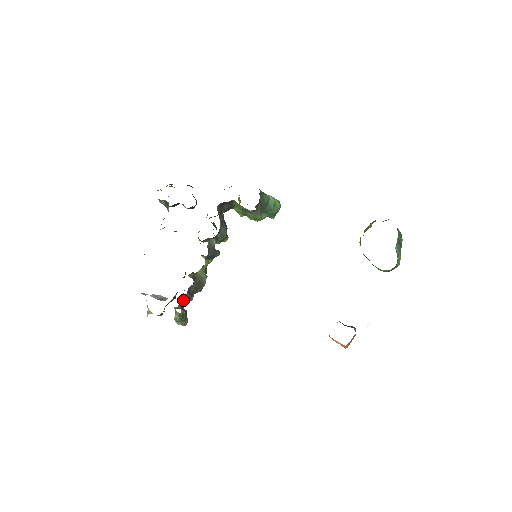
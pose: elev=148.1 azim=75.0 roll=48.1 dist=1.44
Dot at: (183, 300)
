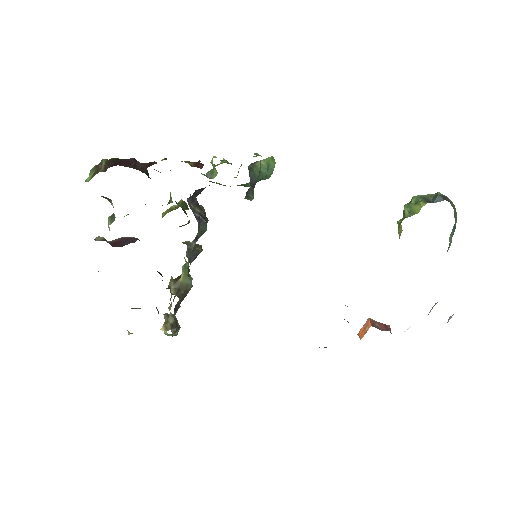
Dot at: (170, 315)
